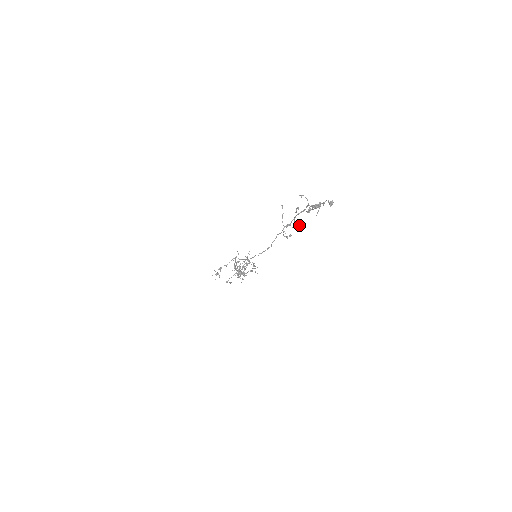
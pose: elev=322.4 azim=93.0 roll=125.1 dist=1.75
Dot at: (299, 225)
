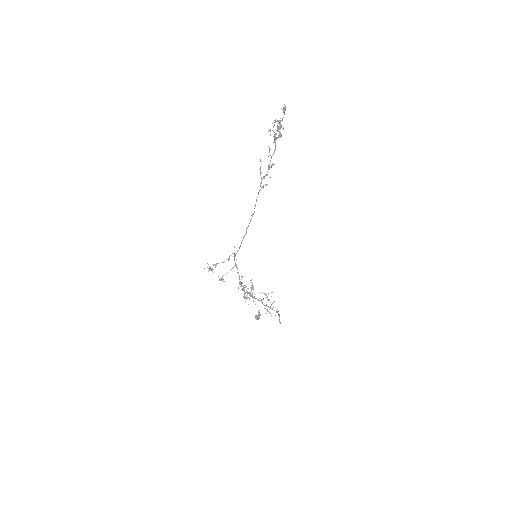
Dot at: (271, 165)
